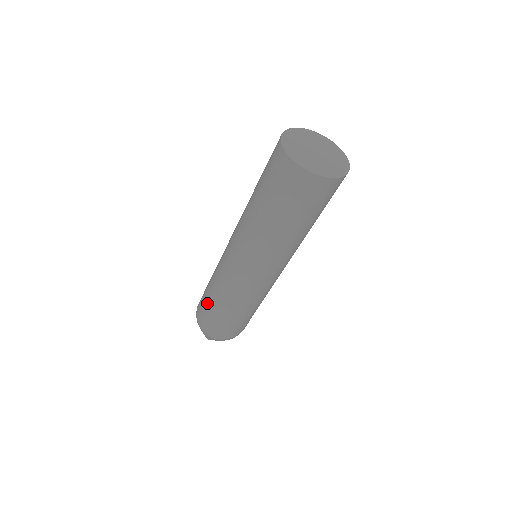
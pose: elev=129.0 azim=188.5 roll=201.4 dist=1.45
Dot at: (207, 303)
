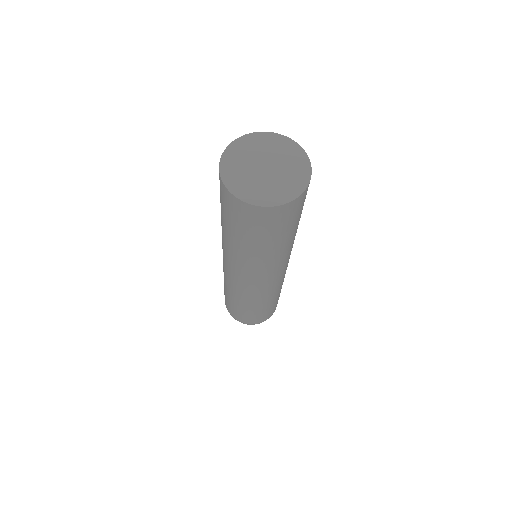
Dot at: (229, 303)
